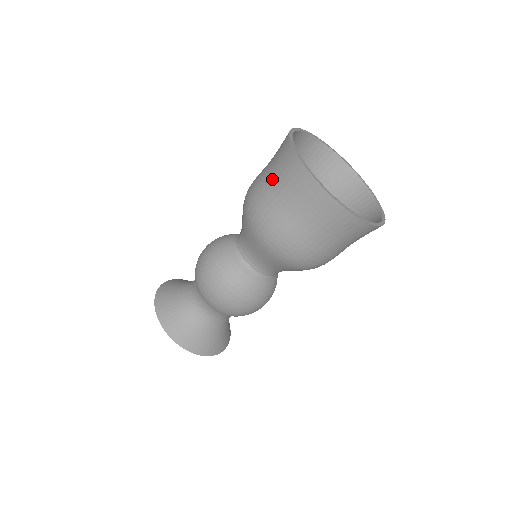
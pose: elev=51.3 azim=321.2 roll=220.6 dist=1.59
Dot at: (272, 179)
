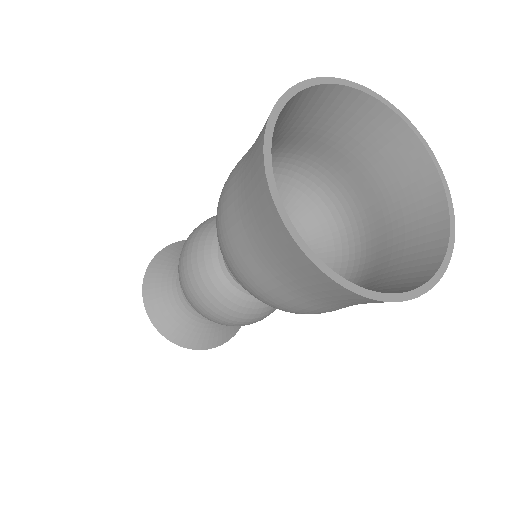
Dot at: (287, 284)
